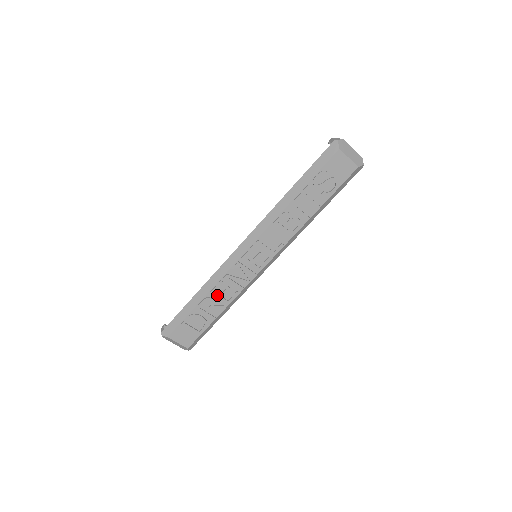
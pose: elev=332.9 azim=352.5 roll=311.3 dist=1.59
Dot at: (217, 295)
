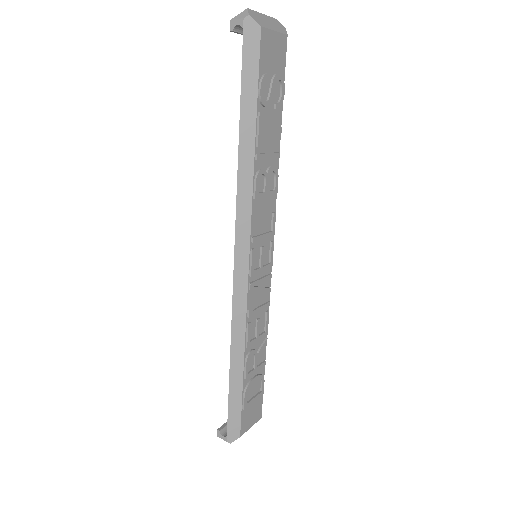
Dot at: (254, 341)
